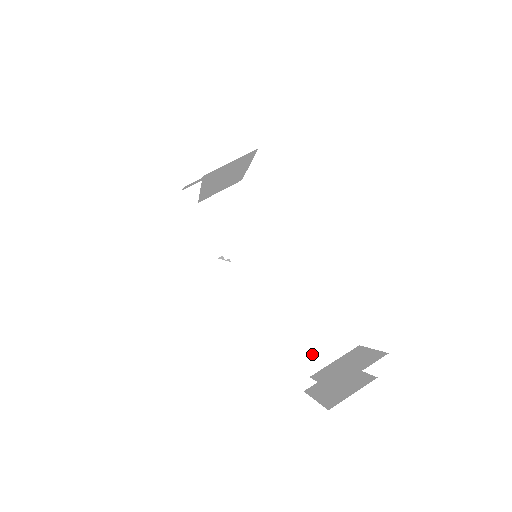
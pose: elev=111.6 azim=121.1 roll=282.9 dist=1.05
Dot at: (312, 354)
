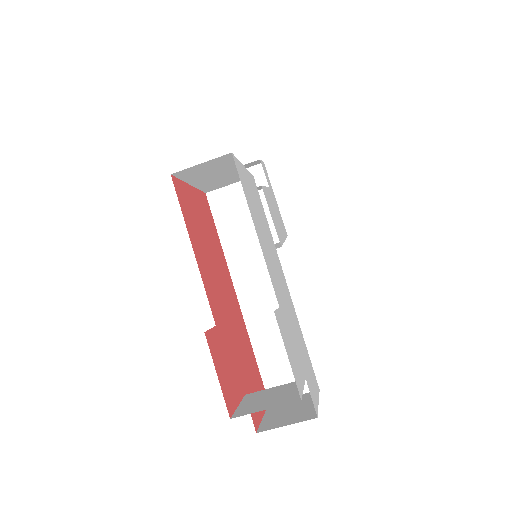
Dot at: (286, 369)
